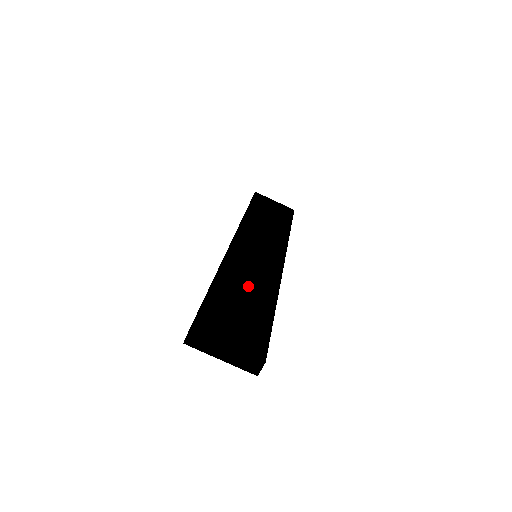
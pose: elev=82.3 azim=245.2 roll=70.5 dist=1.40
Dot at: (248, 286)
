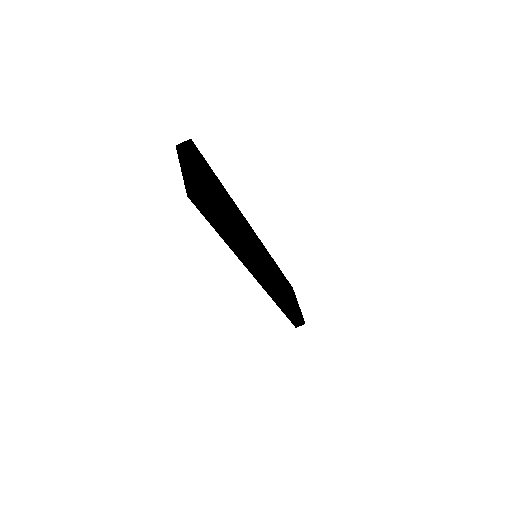
Dot at: (237, 218)
